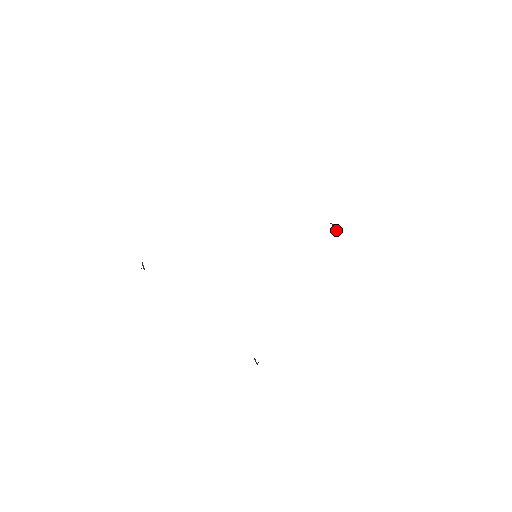
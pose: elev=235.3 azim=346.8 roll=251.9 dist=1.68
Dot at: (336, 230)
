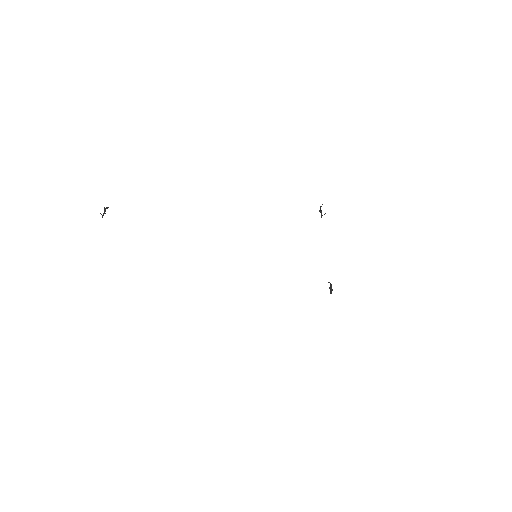
Dot at: occluded
